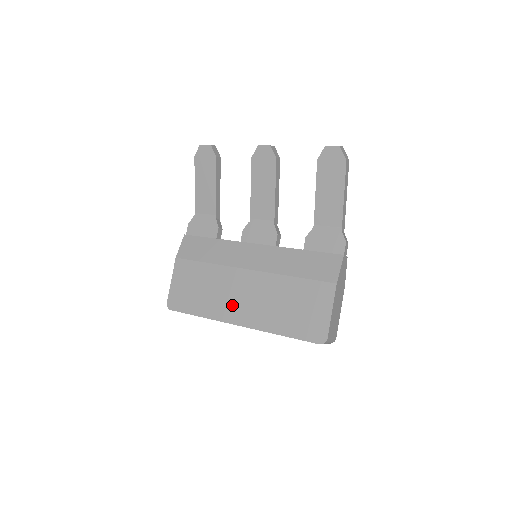
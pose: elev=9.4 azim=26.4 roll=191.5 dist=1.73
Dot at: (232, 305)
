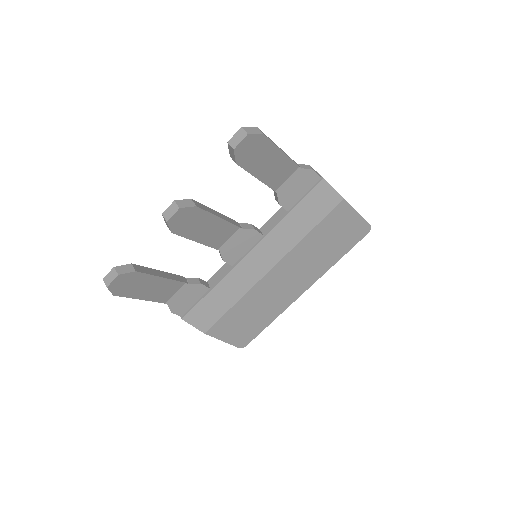
Dot at: (286, 293)
